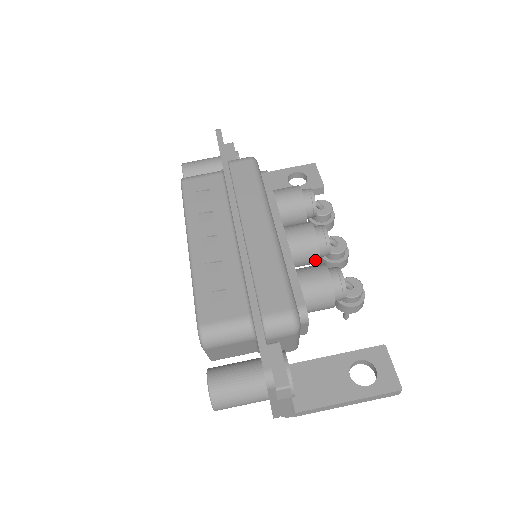
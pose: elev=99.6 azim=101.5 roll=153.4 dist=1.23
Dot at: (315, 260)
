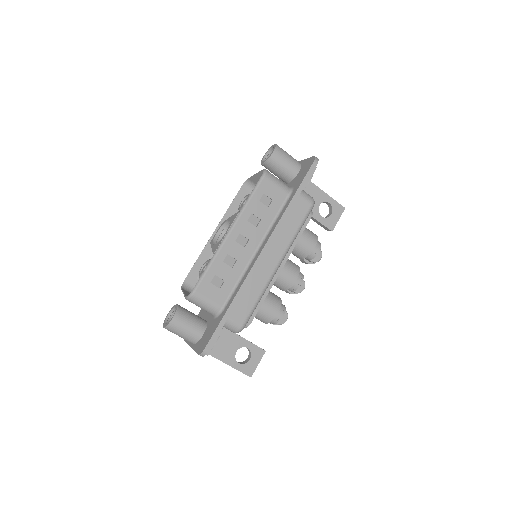
Dot at: (280, 289)
